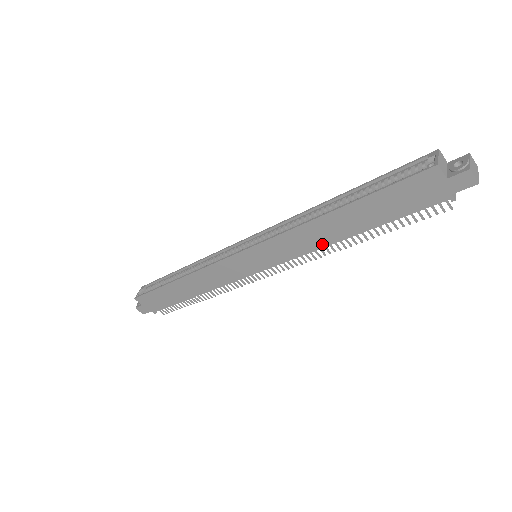
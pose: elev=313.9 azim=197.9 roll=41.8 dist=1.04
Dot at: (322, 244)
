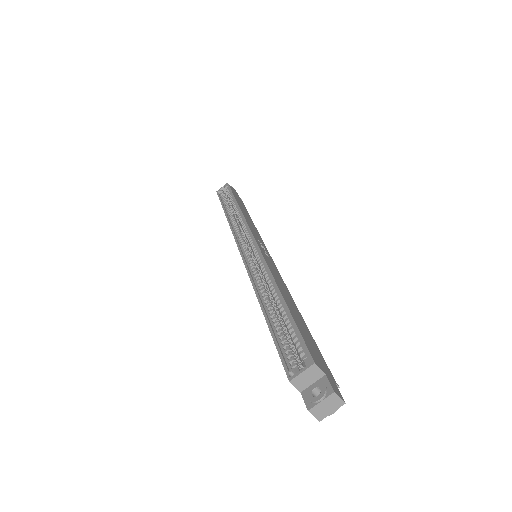
Dot at: occluded
